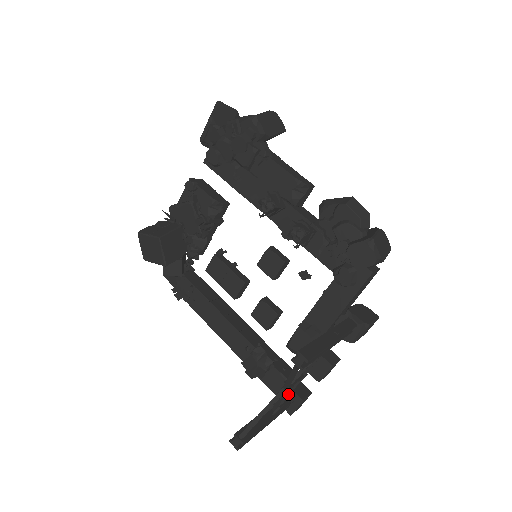
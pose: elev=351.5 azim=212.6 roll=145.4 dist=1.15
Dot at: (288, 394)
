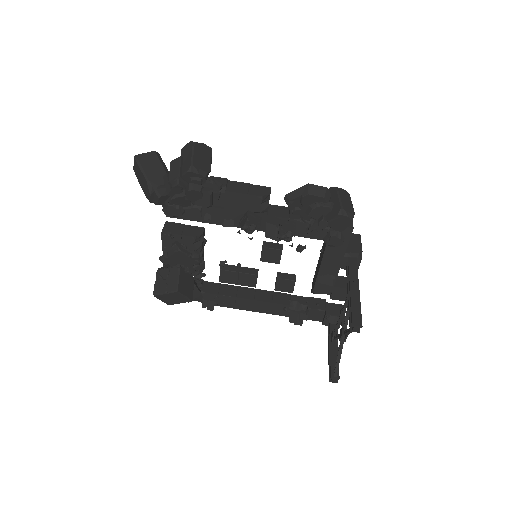
Dot at: (338, 326)
